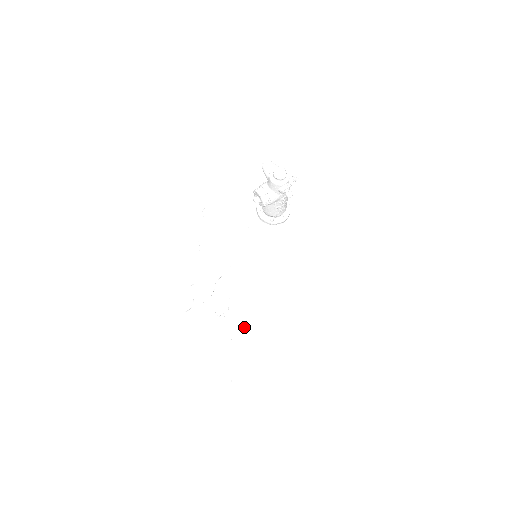
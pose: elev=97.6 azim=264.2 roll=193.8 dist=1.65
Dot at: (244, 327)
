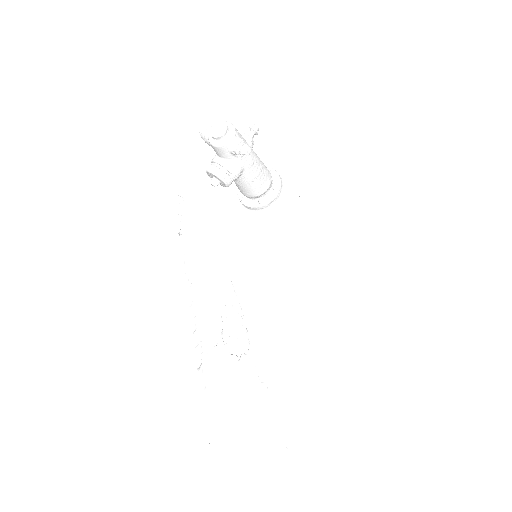
Dot at: (277, 358)
